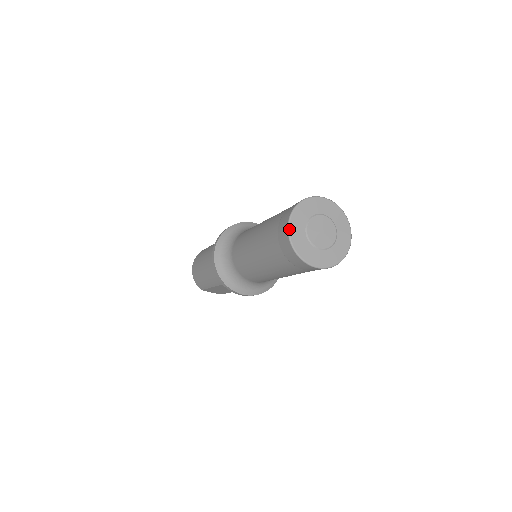
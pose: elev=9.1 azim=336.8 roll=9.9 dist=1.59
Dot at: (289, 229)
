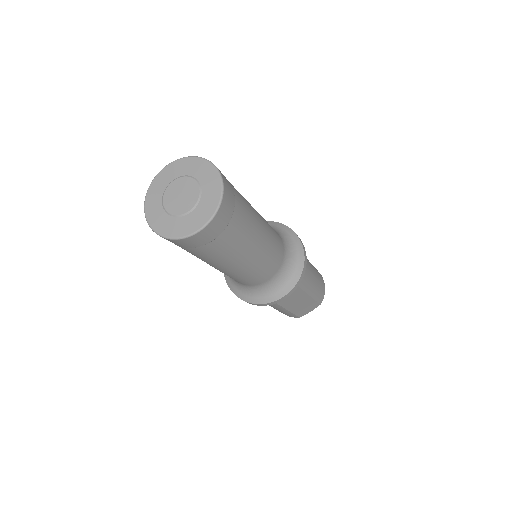
Dot at: (150, 226)
